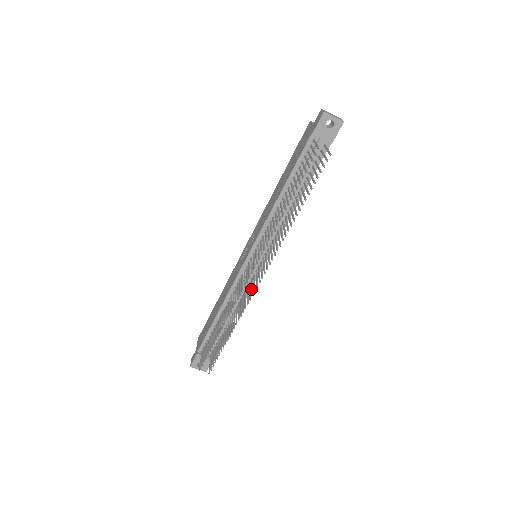
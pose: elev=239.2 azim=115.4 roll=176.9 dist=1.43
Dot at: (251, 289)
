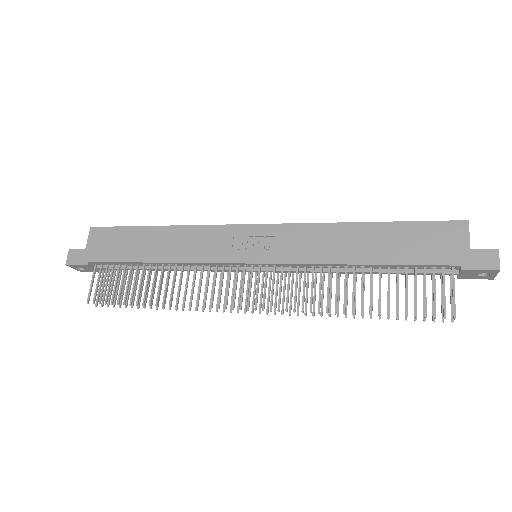
Dot at: (225, 296)
